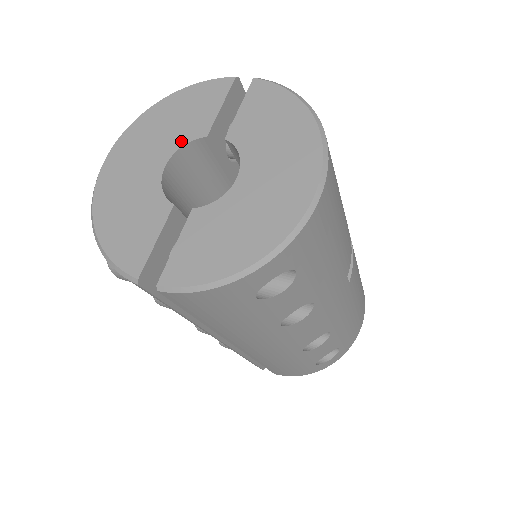
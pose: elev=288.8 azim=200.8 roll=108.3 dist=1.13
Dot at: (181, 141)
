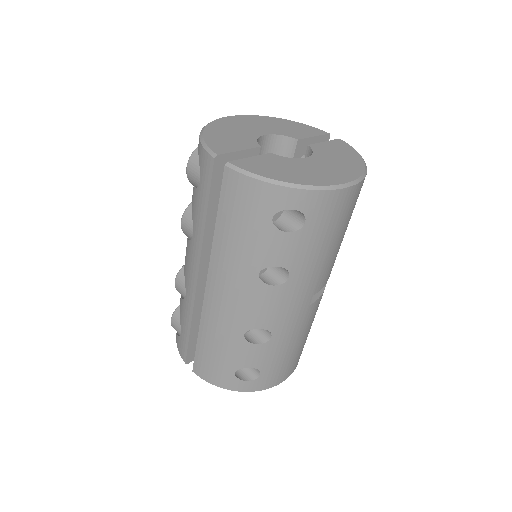
Dot at: (281, 133)
